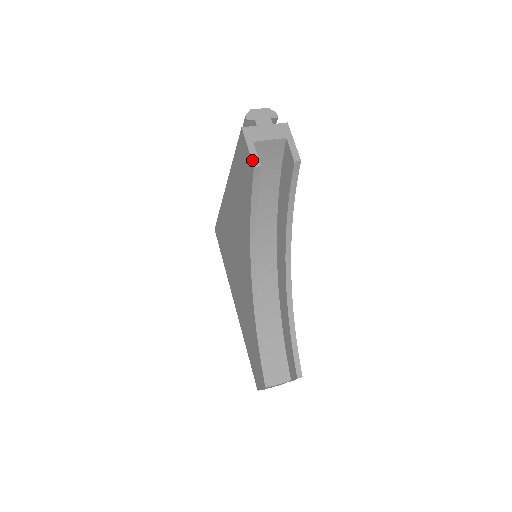
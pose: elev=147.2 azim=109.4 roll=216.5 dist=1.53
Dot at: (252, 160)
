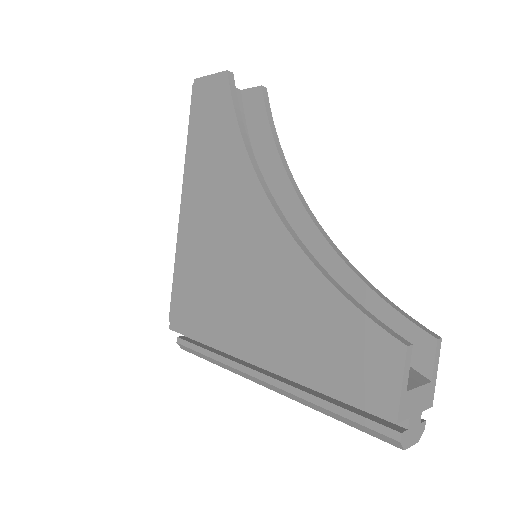
Dot at: (221, 72)
